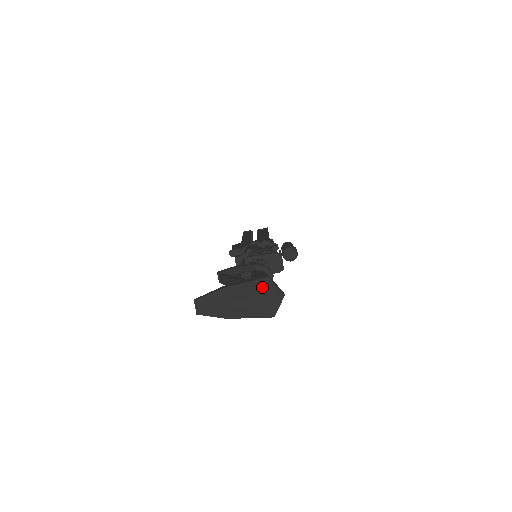
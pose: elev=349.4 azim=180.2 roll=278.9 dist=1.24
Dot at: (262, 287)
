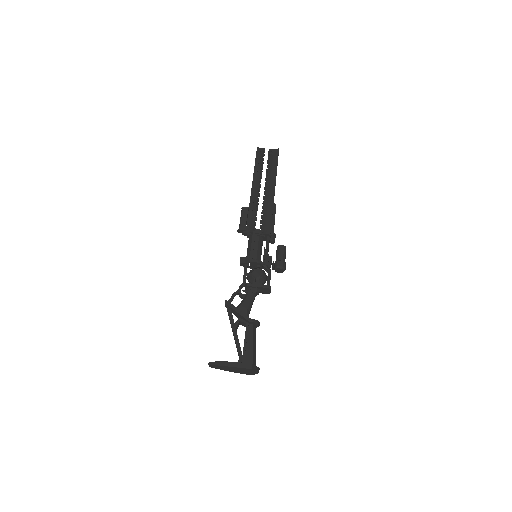
Dot at: (247, 370)
